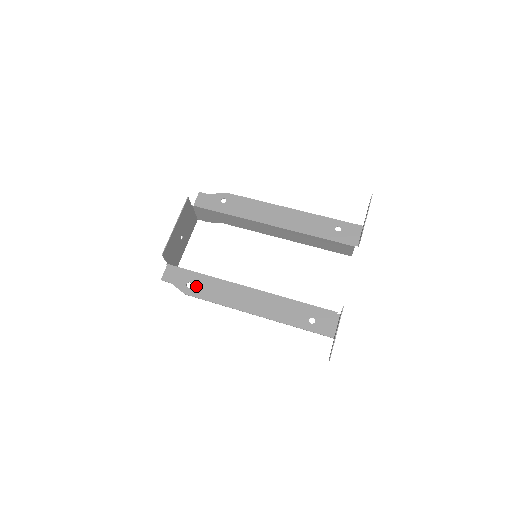
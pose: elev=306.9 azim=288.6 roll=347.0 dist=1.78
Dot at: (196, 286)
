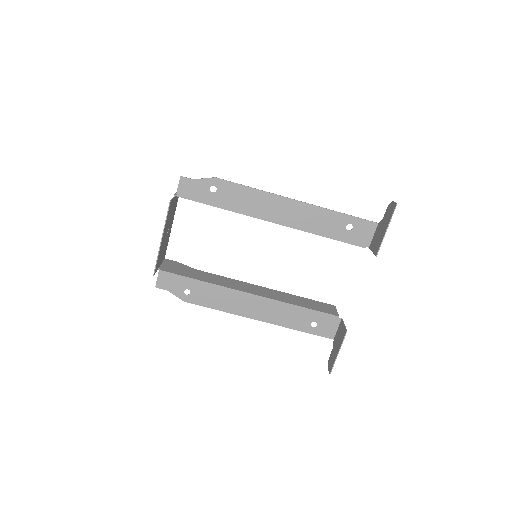
Dot at: (195, 293)
